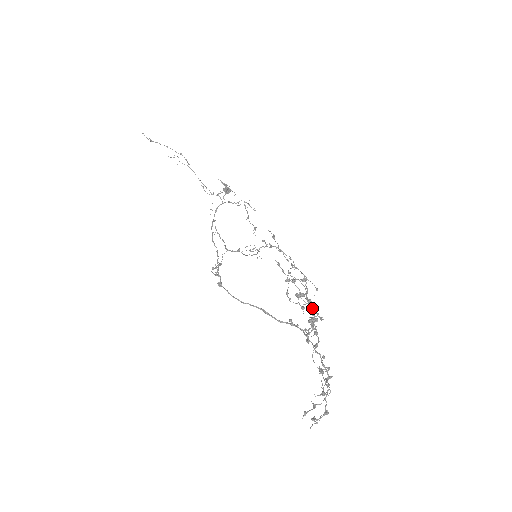
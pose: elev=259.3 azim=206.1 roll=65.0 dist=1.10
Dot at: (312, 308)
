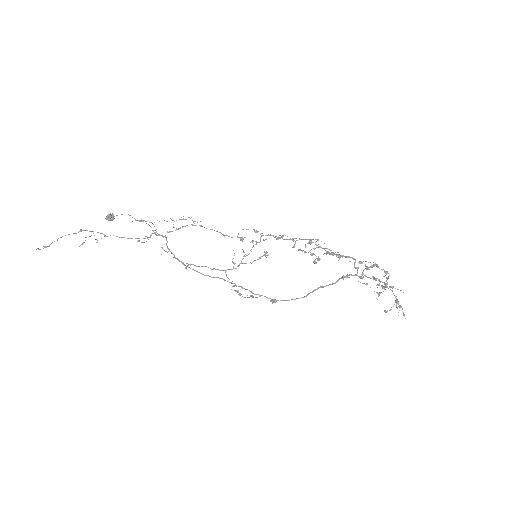
Dot at: (346, 257)
